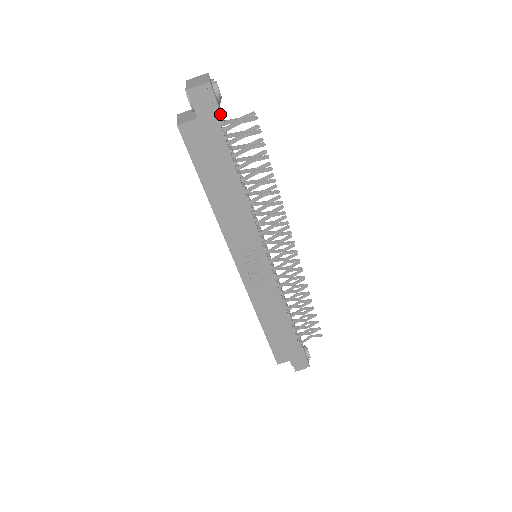
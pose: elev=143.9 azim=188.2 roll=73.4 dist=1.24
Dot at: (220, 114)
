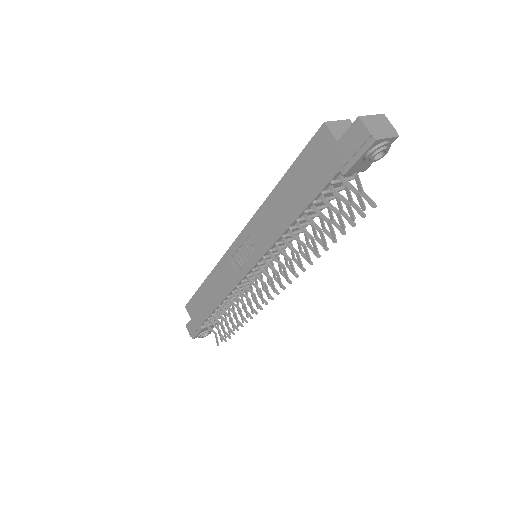
Dot at: (350, 165)
